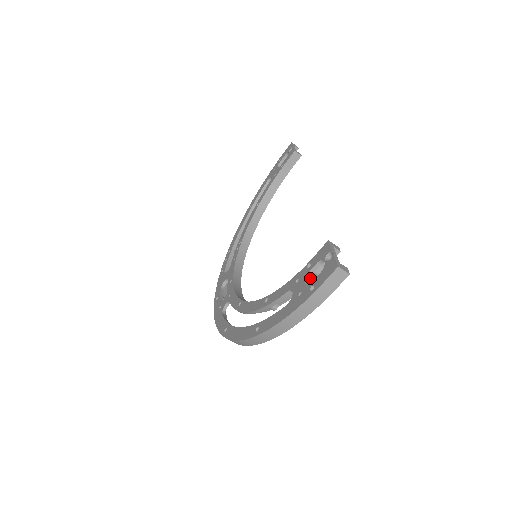
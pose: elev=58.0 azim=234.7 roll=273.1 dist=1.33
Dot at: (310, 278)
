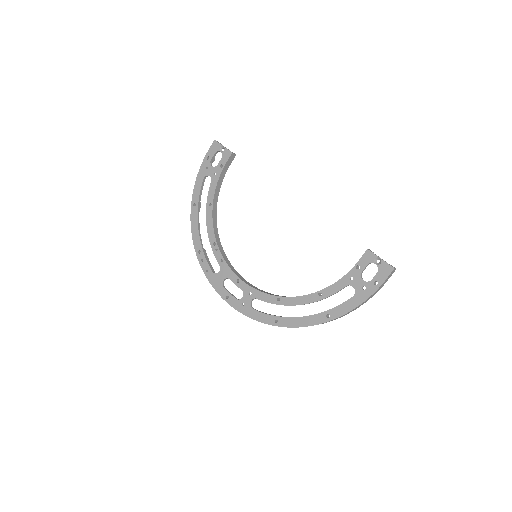
Dot at: occluded
